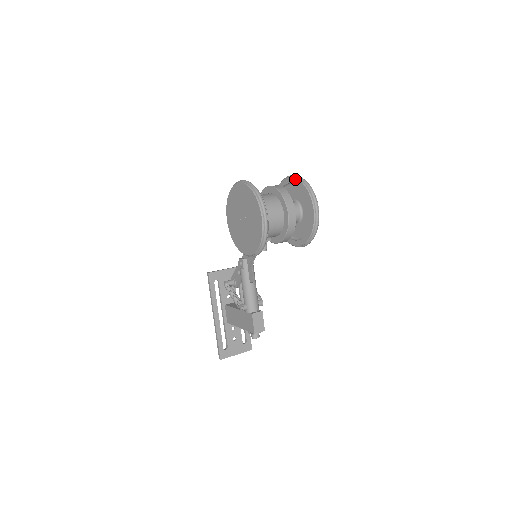
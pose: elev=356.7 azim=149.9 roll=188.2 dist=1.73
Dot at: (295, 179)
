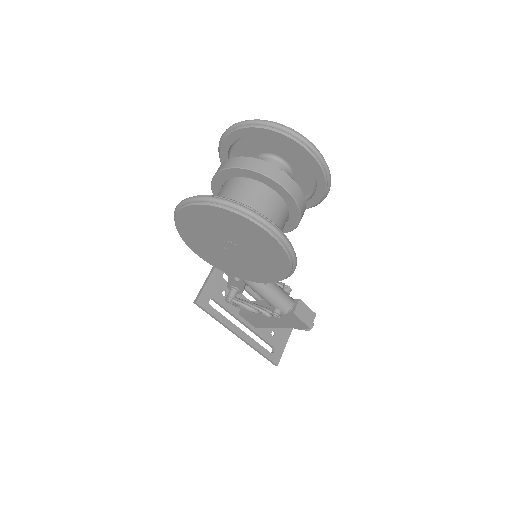
Dot at: (248, 129)
